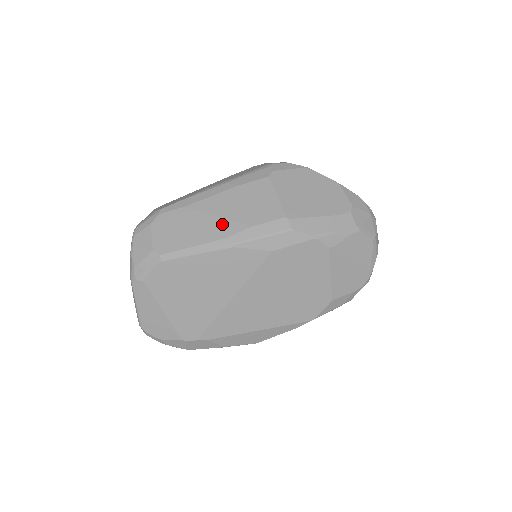
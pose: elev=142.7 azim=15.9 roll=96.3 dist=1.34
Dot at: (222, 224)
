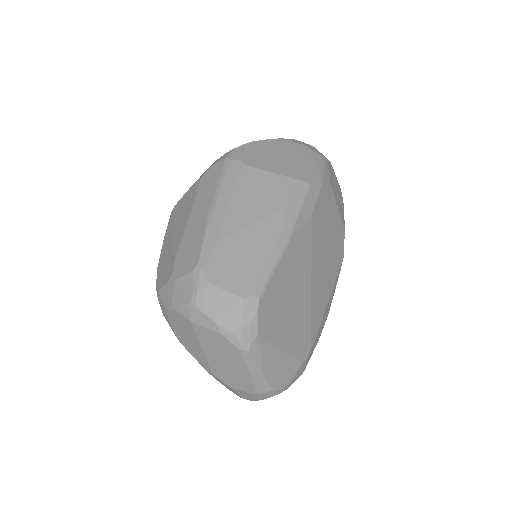
Dot at: (265, 225)
